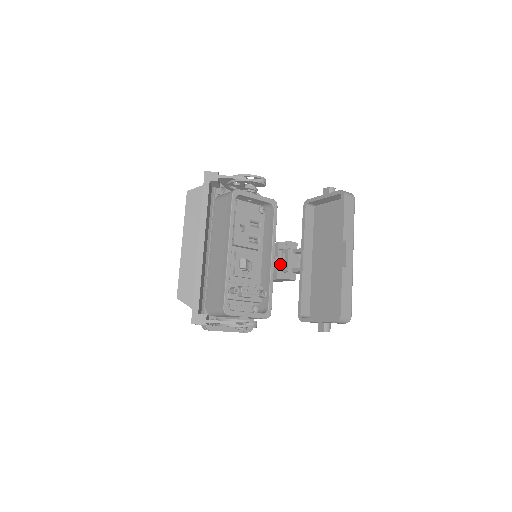
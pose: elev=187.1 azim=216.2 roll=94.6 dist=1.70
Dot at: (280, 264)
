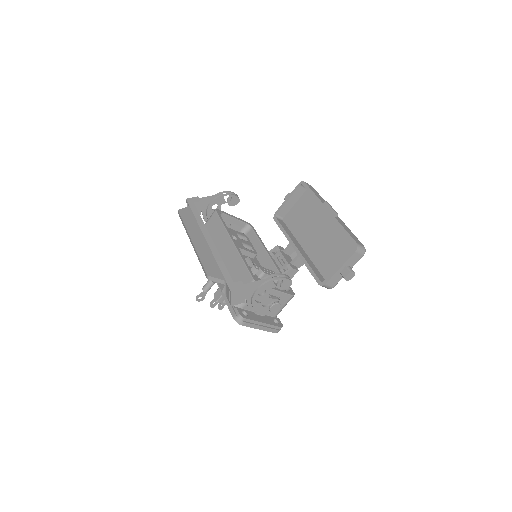
Dot at: occluded
